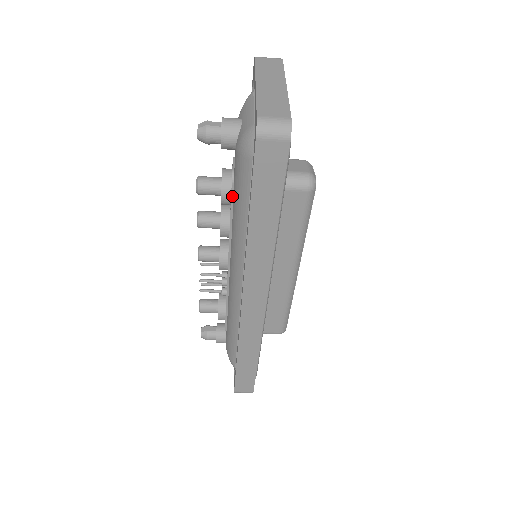
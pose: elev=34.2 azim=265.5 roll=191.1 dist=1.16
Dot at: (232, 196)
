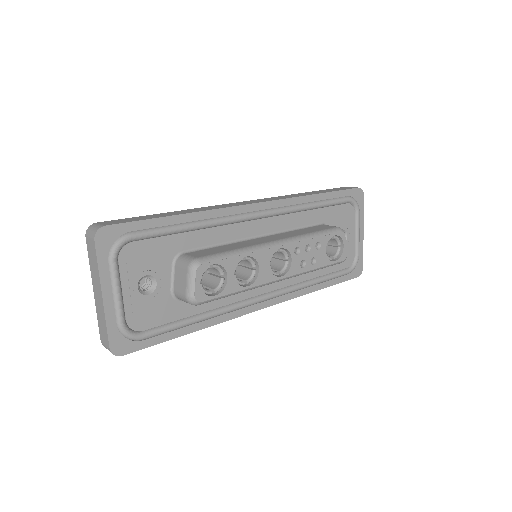
Dot at: occluded
